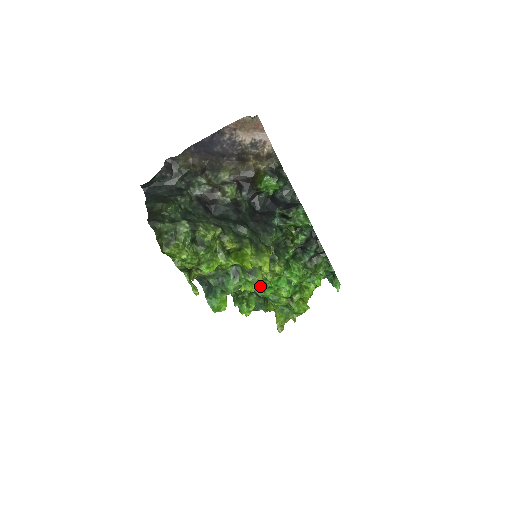
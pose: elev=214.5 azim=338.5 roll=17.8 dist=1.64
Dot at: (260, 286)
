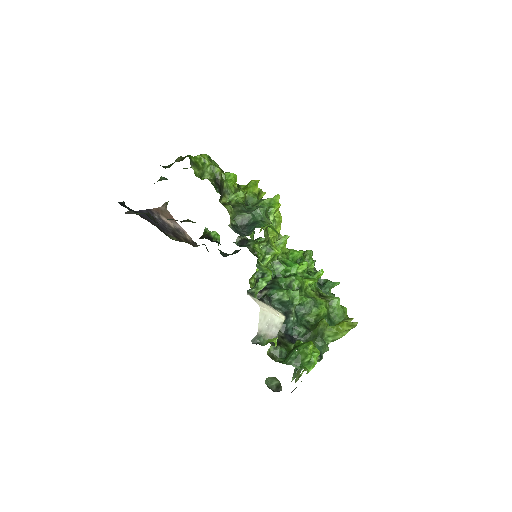
Dot at: (288, 287)
